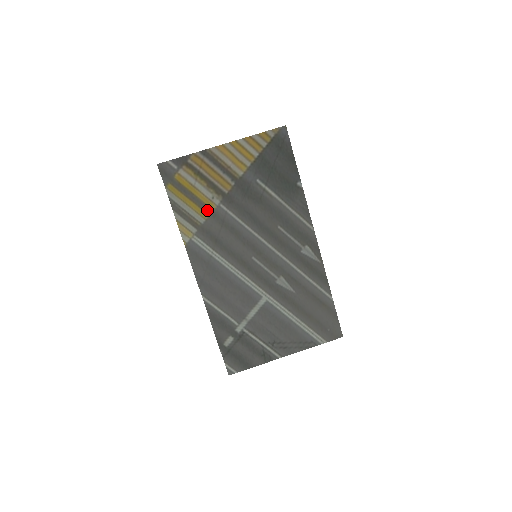
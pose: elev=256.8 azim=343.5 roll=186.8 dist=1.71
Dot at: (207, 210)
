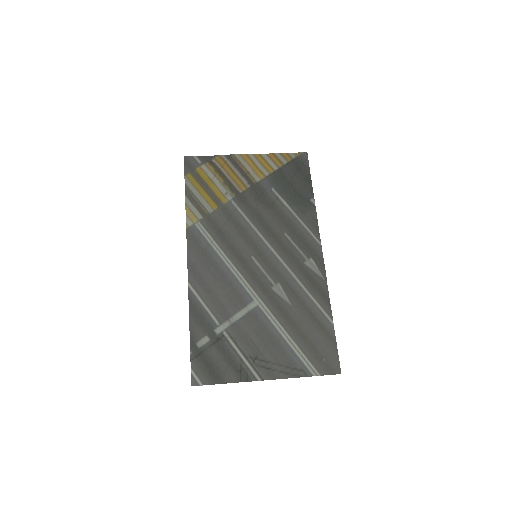
Dot at: (218, 202)
